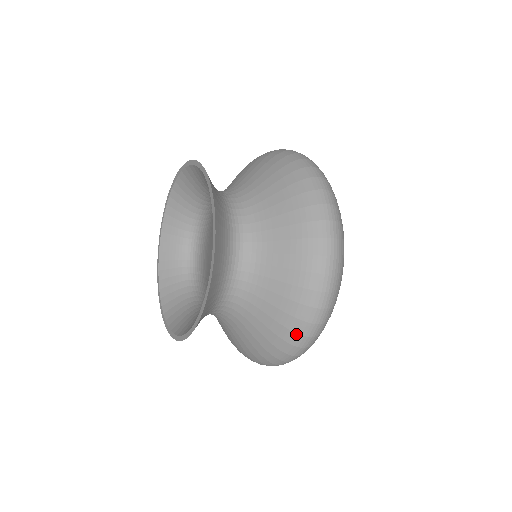
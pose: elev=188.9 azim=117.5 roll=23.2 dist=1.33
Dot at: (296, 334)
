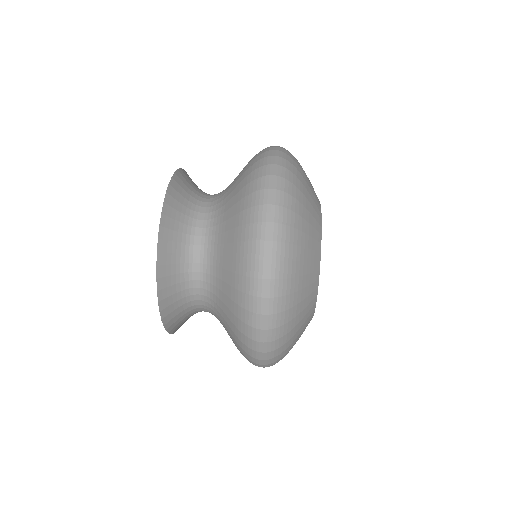
Dot at: (249, 359)
